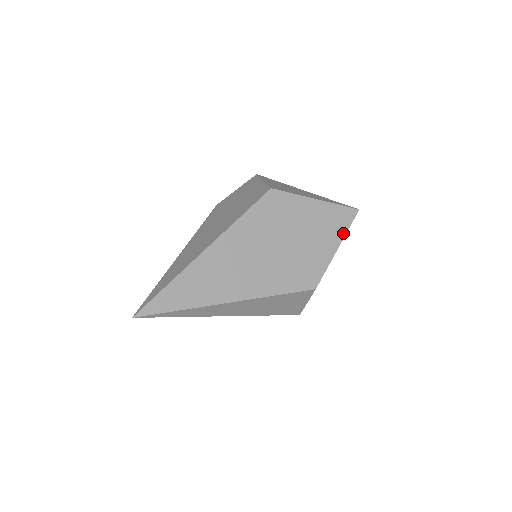
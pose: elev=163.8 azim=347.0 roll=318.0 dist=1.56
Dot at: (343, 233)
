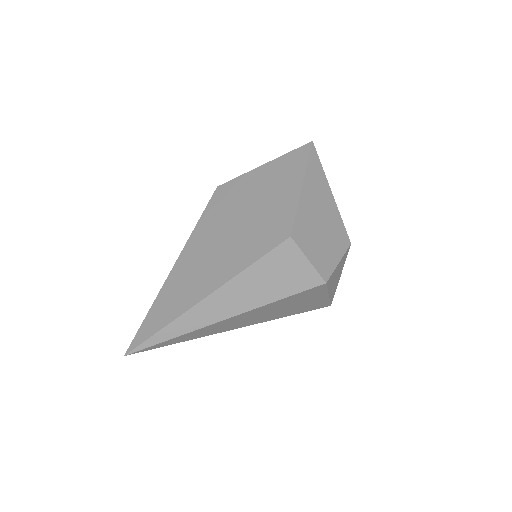
Dot at: (302, 171)
